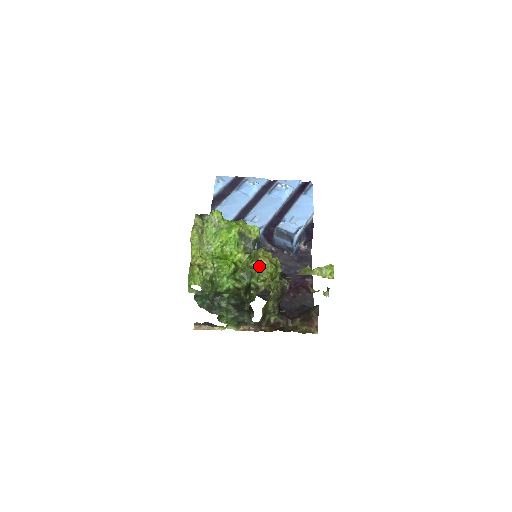
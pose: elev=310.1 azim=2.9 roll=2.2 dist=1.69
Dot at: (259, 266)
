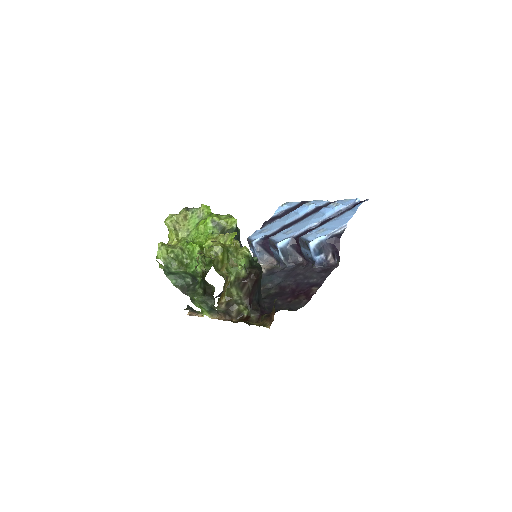
Dot at: occluded
